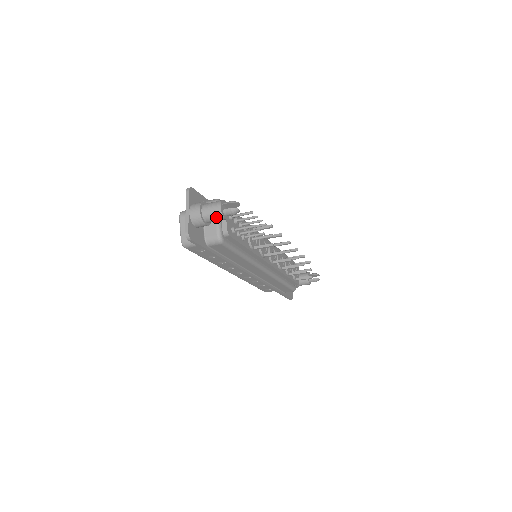
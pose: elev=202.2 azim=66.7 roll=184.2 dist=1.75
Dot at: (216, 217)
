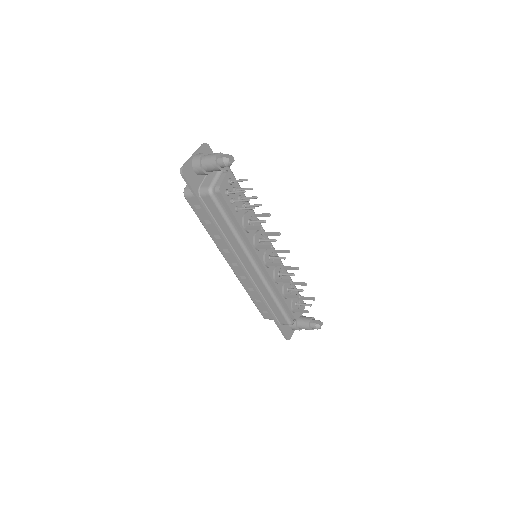
Dot at: (211, 163)
